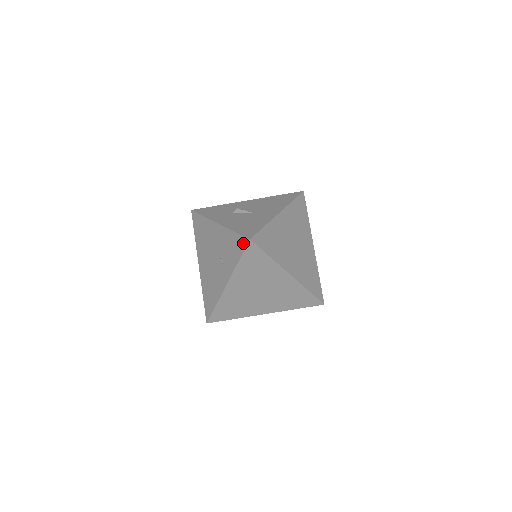
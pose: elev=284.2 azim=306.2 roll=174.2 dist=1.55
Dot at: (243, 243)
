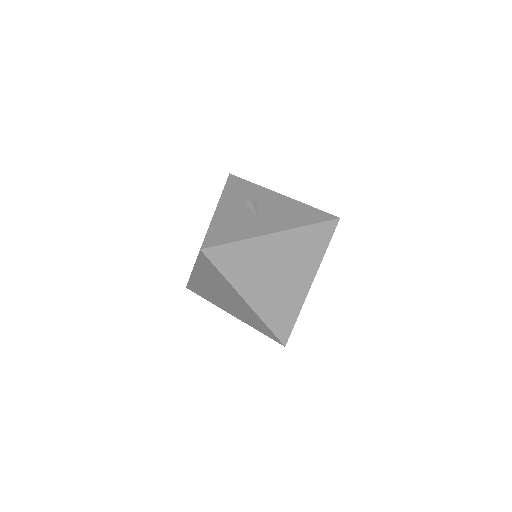
Dot at: occluded
